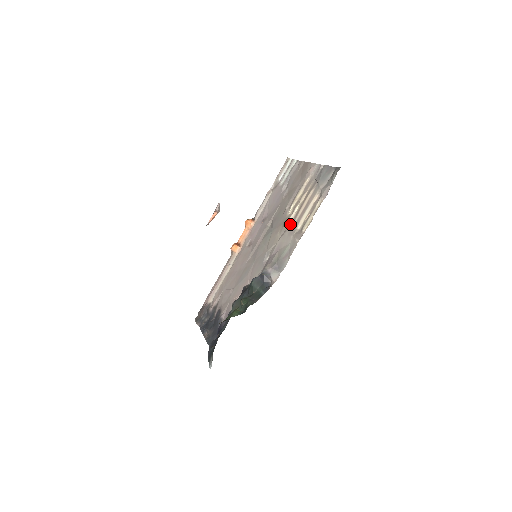
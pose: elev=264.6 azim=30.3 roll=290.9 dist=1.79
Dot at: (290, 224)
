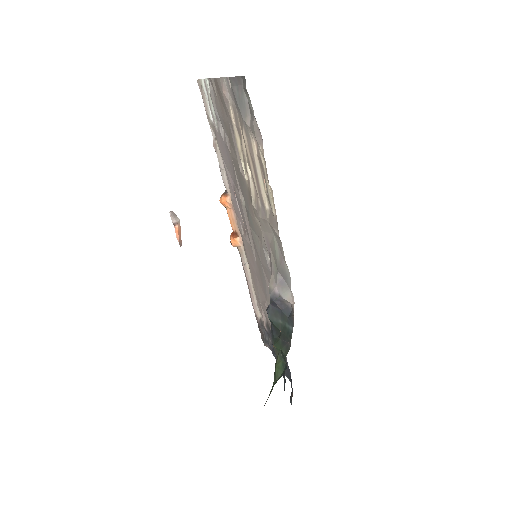
Dot at: (256, 200)
